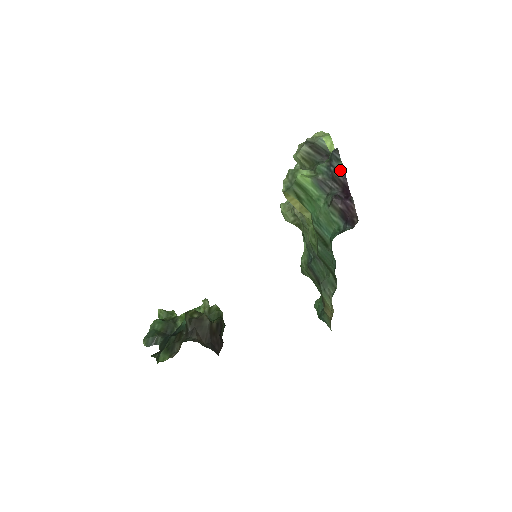
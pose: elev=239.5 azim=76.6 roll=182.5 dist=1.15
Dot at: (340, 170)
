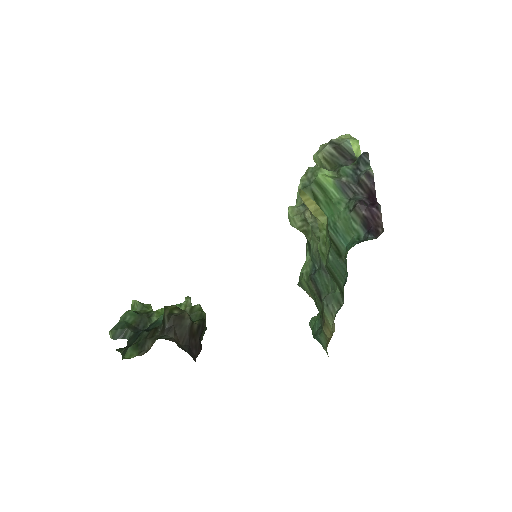
Dot at: (369, 174)
